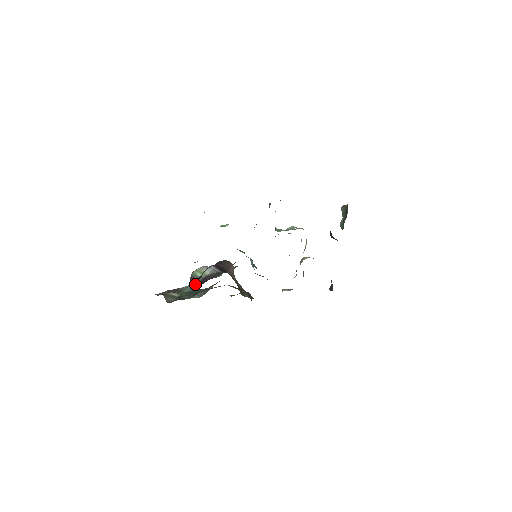
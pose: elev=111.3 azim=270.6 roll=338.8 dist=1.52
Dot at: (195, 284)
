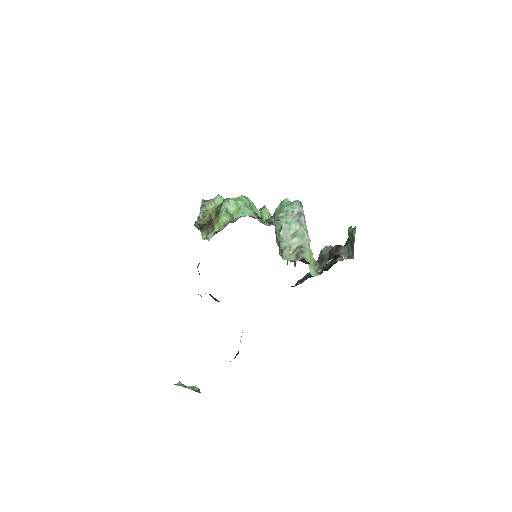
Dot at: occluded
